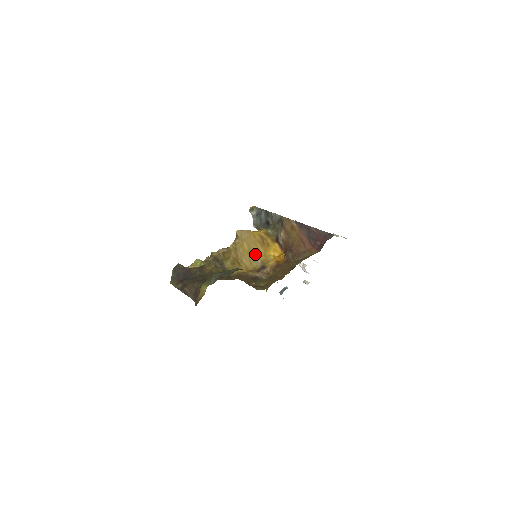
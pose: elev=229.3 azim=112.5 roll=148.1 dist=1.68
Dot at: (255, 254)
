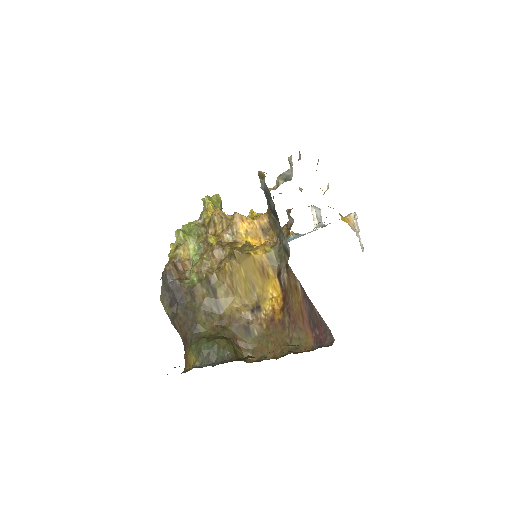
Dot at: (252, 285)
